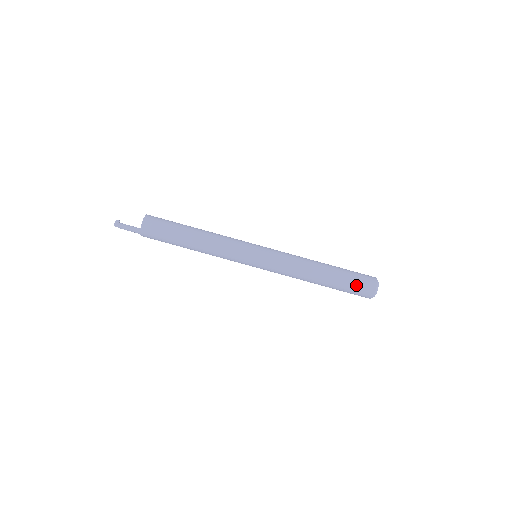
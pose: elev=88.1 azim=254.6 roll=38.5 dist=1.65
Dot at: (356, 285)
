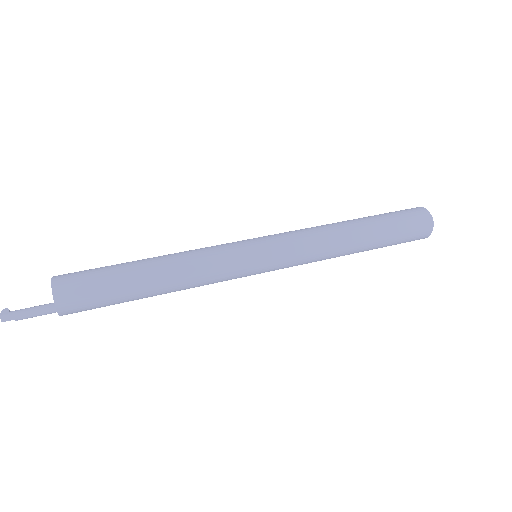
Dot at: (407, 225)
